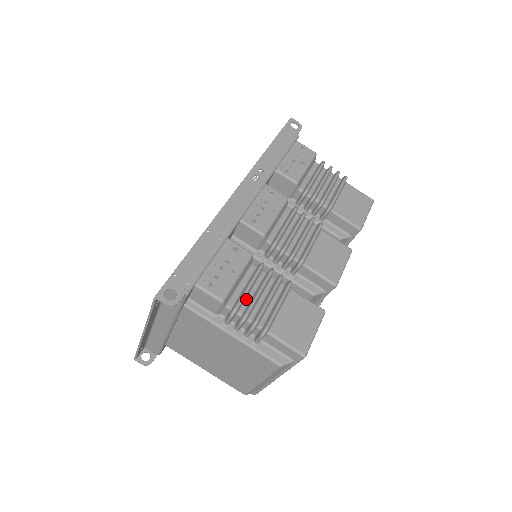
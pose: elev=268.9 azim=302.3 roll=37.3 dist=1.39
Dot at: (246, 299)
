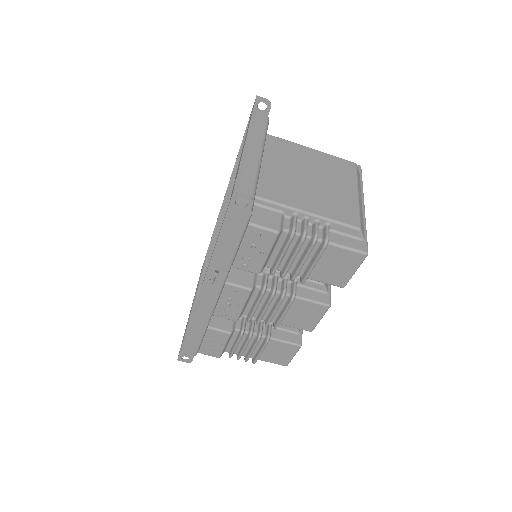
Dot at: (237, 348)
